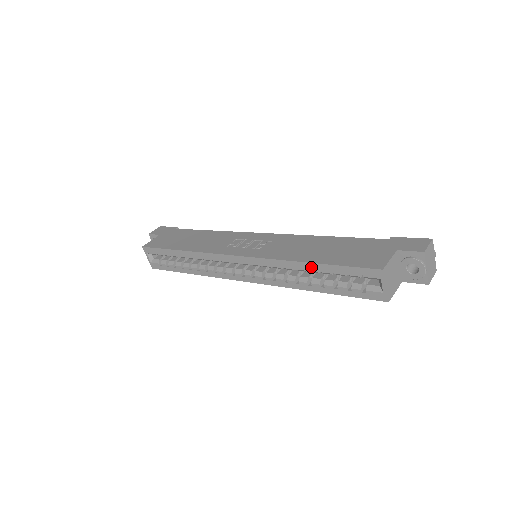
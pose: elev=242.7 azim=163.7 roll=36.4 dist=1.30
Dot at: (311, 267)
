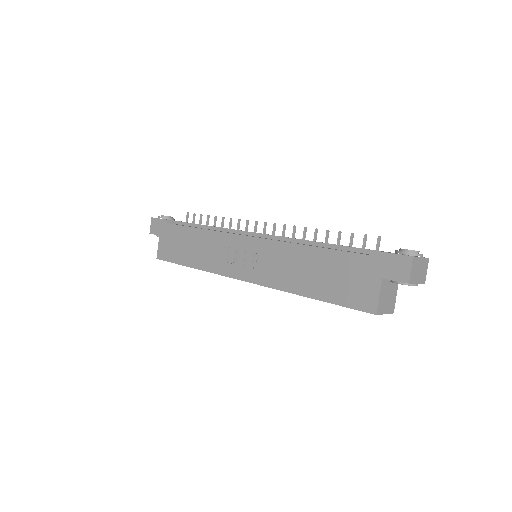
Dot at: (312, 298)
